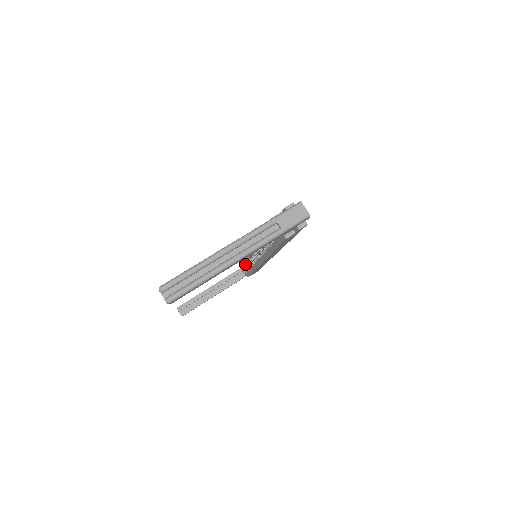
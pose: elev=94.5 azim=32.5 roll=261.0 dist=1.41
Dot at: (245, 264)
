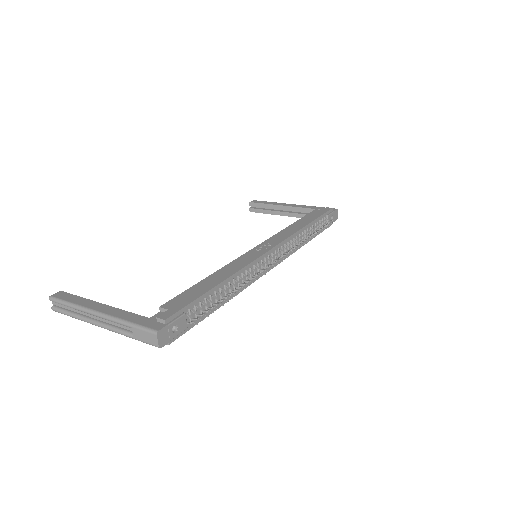
Dot at: occluded
